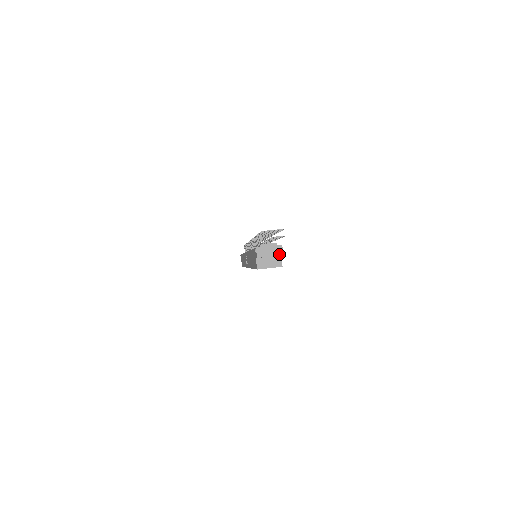
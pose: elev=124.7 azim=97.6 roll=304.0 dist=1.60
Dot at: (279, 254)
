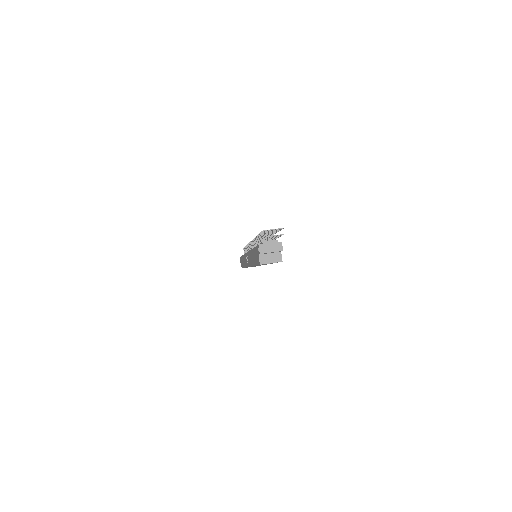
Dot at: (279, 250)
